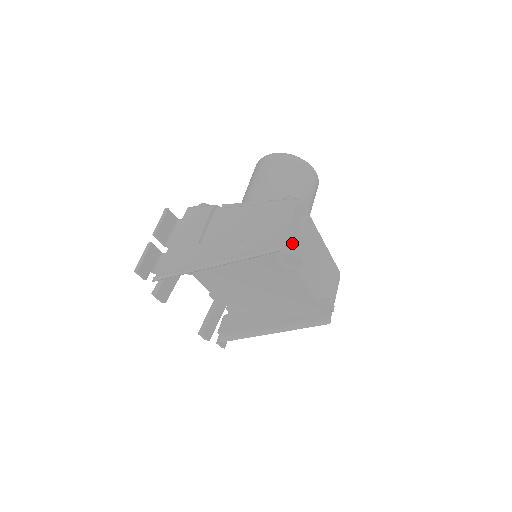
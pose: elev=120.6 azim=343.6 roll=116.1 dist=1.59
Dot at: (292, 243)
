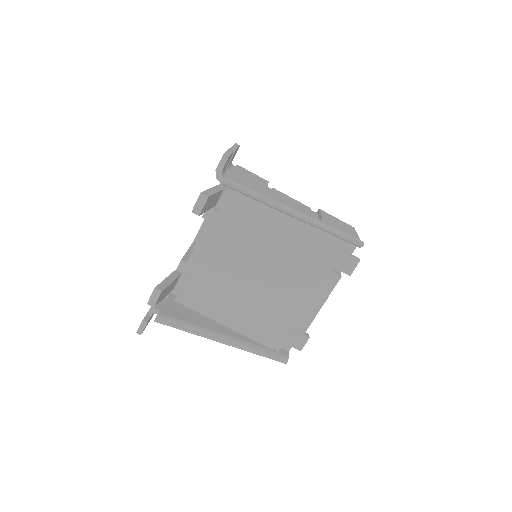
Dot at: (351, 252)
